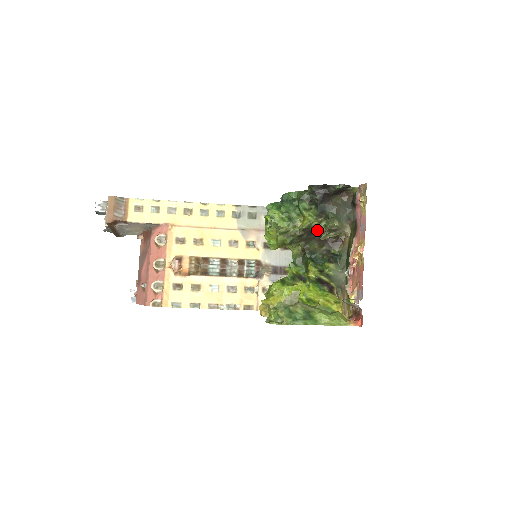
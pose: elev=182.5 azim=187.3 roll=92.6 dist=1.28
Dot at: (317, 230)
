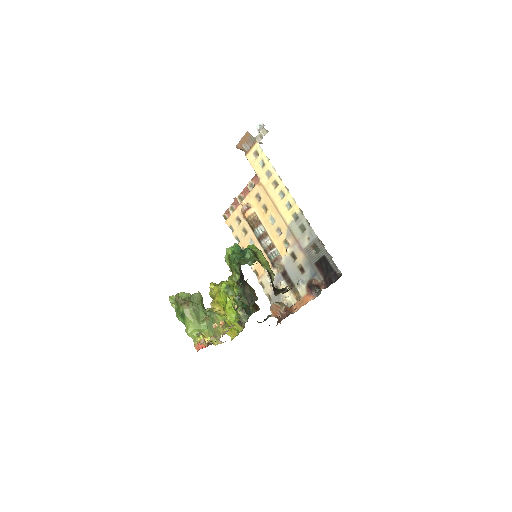
Dot at: occluded
